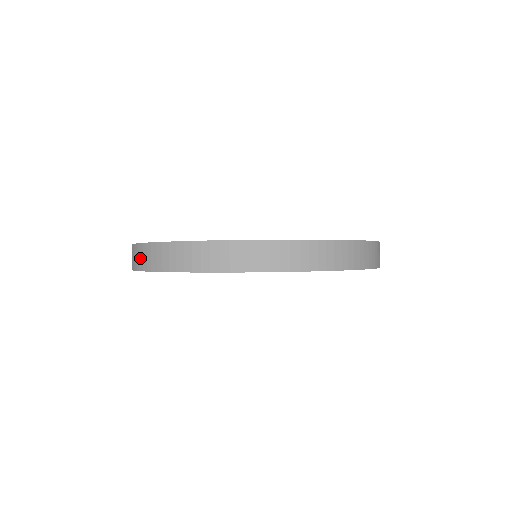
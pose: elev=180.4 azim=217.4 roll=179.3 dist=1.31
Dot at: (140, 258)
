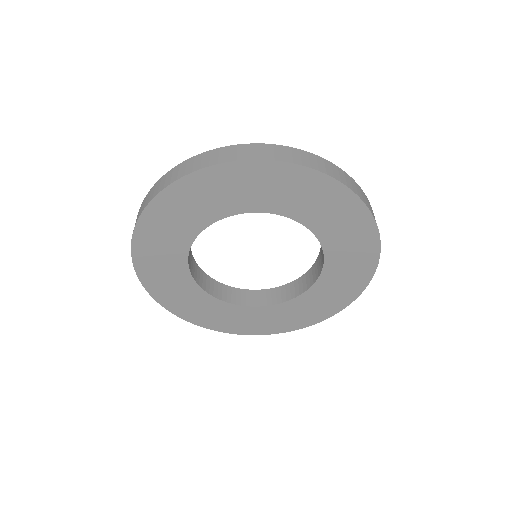
Dot at: (268, 152)
